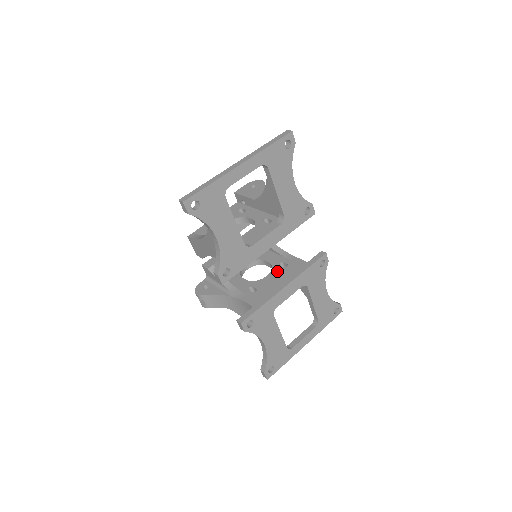
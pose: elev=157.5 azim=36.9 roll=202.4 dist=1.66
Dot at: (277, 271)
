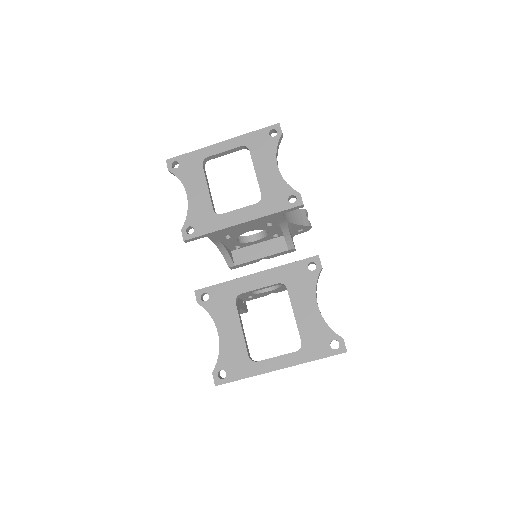
Dot at: occluded
